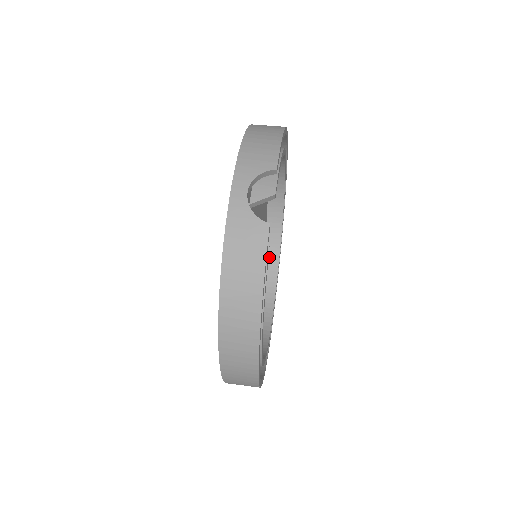
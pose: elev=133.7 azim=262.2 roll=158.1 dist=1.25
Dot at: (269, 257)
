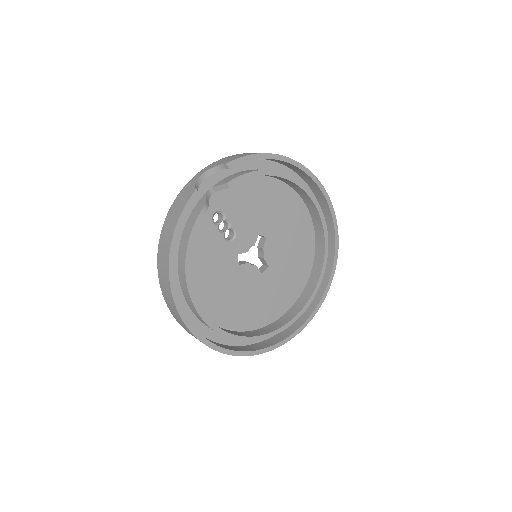
Dot at: (308, 287)
